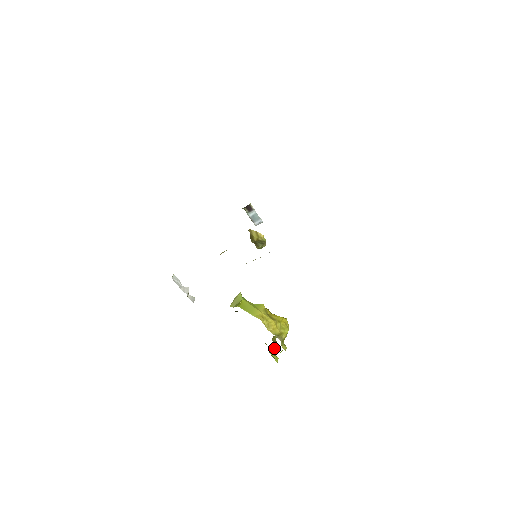
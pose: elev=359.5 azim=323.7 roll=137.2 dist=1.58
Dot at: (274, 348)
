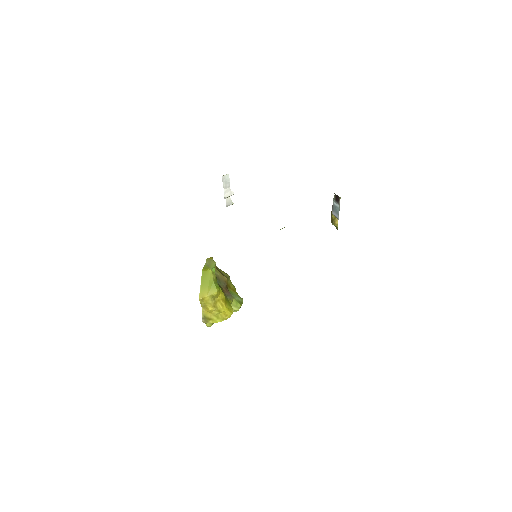
Dot at: occluded
